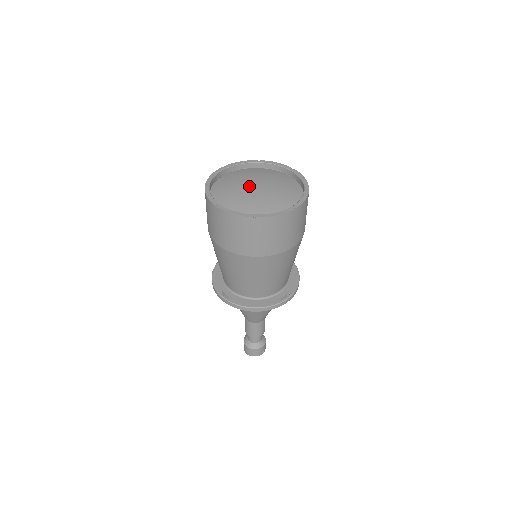
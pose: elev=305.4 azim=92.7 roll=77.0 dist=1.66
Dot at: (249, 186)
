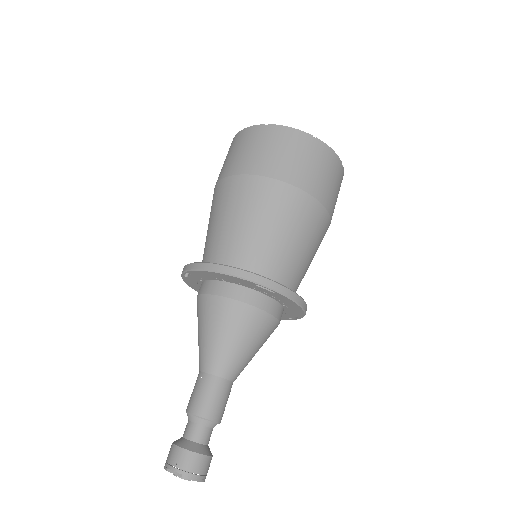
Dot at: occluded
